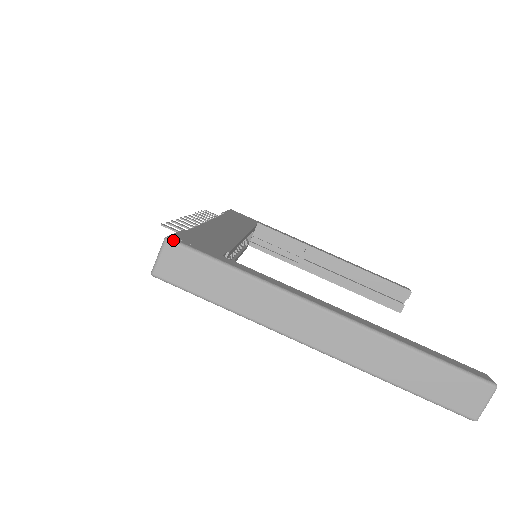
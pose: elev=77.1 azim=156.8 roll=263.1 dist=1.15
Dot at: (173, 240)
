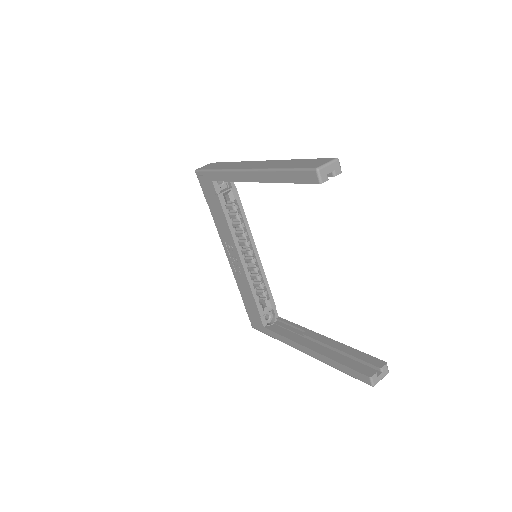
Dot at: occluded
